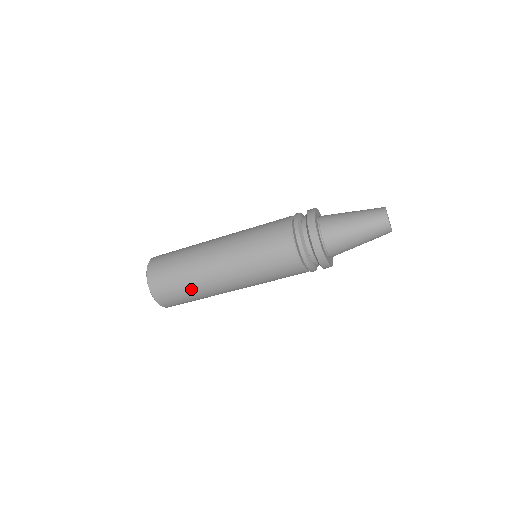
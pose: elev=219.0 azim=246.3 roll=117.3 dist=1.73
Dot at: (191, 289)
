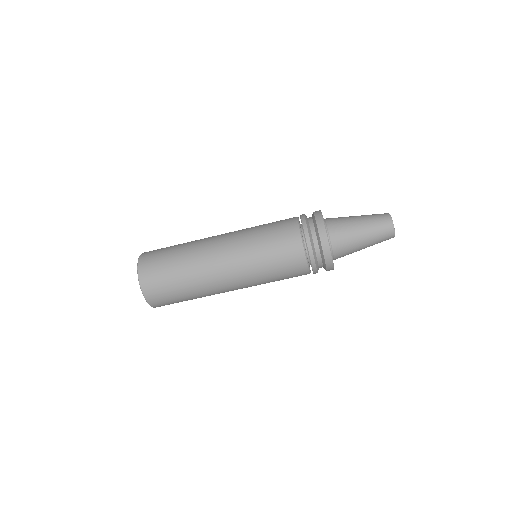
Dot at: (186, 284)
